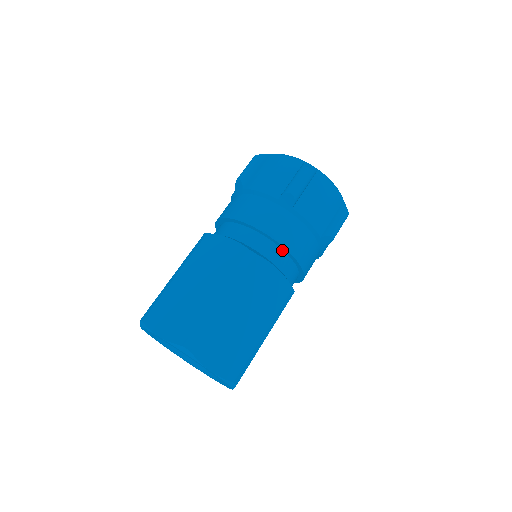
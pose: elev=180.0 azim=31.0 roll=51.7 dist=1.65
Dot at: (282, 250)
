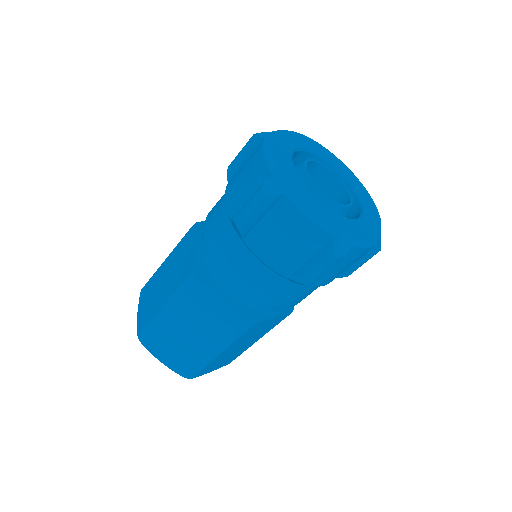
Dot at: occluded
